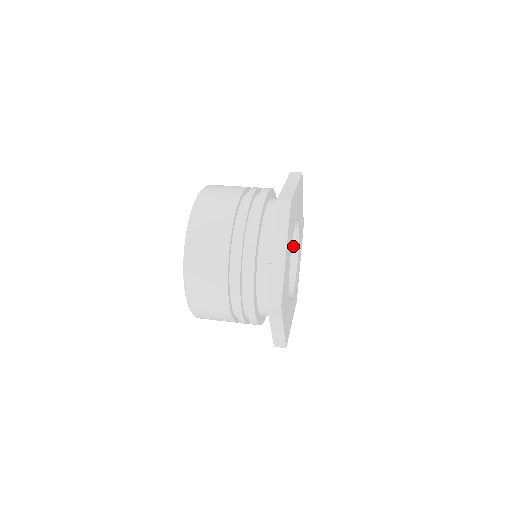
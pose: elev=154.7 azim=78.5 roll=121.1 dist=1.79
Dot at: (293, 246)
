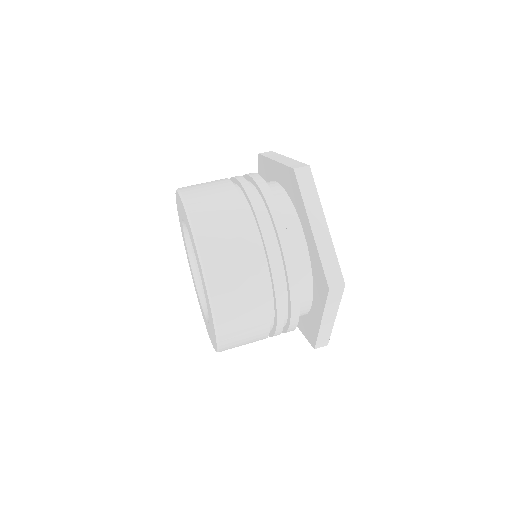
Dot at: occluded
